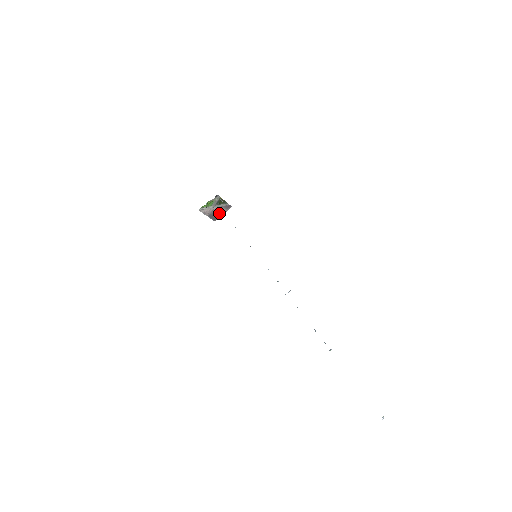
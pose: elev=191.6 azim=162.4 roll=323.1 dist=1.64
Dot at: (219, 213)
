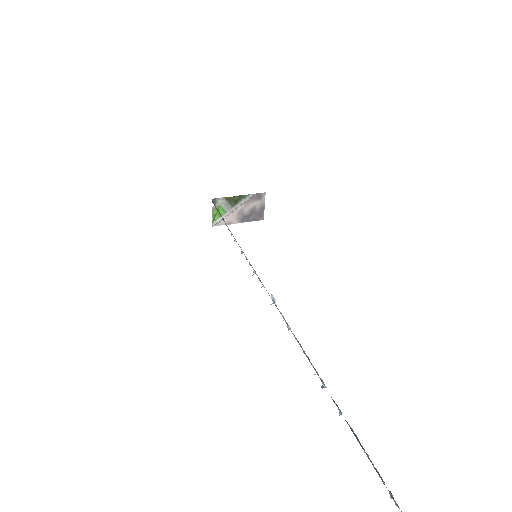
Dot at: (255, 210)
